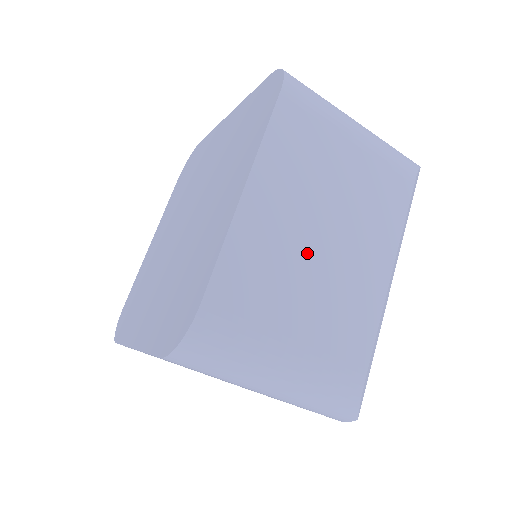
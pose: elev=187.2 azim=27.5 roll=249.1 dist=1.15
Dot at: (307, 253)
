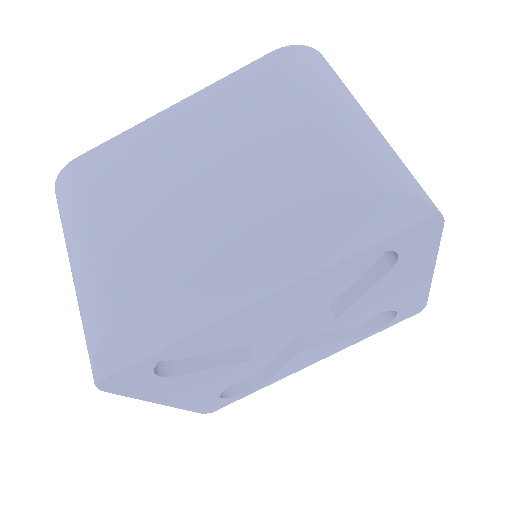
Dot at: (172, 178)
